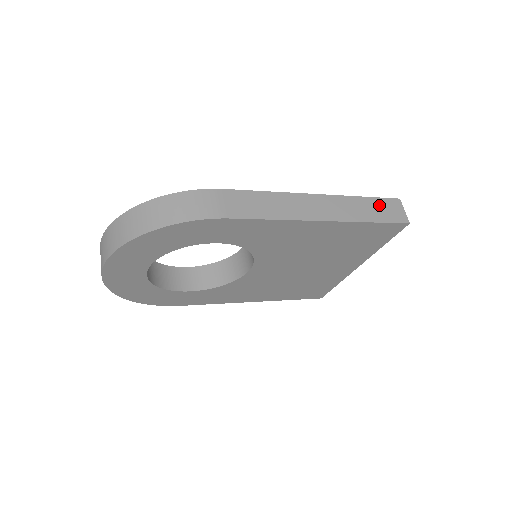
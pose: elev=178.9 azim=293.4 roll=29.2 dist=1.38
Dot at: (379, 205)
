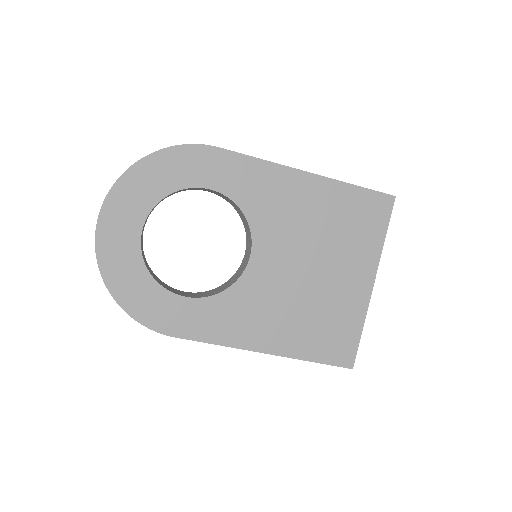
Dot at: occluded
